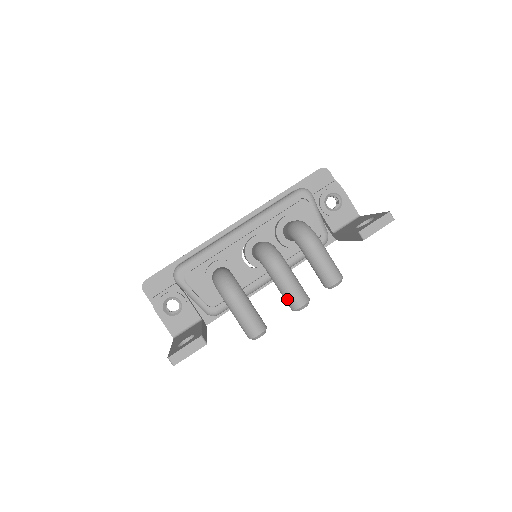
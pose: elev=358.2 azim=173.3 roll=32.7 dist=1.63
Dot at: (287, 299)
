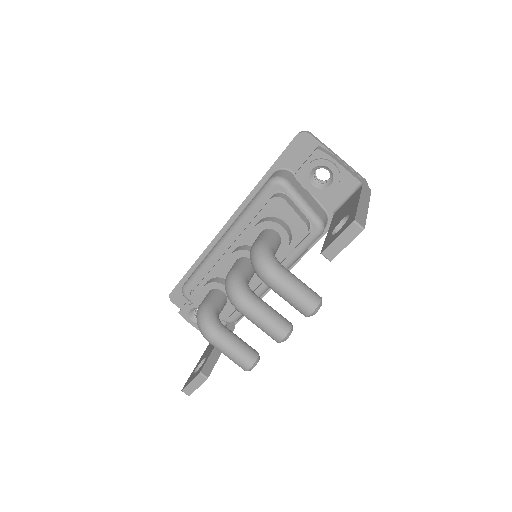
Dot at: (266, 333)
